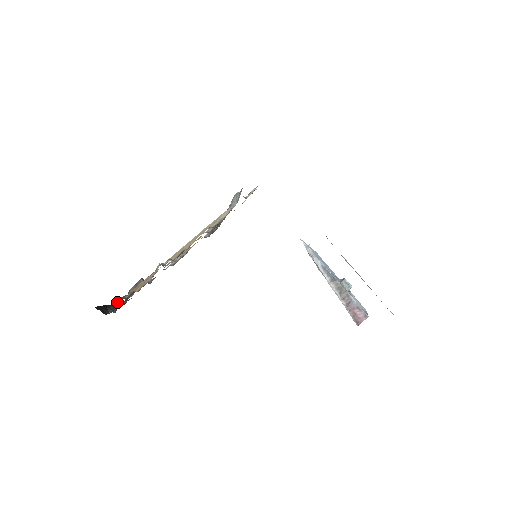
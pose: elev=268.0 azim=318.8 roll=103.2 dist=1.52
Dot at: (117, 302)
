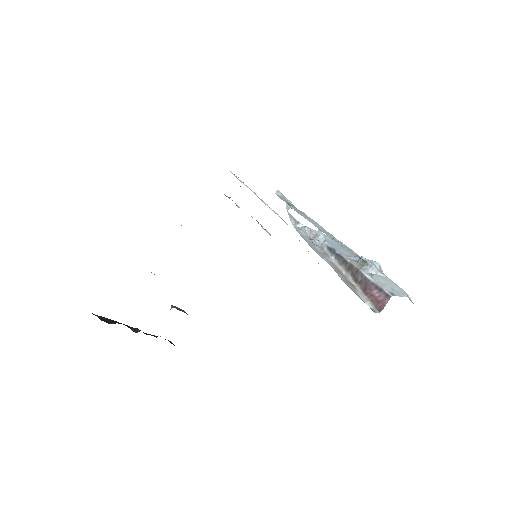
Dot at: occluded
